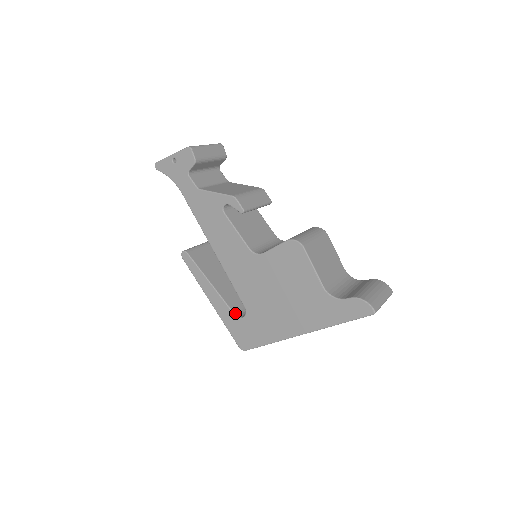
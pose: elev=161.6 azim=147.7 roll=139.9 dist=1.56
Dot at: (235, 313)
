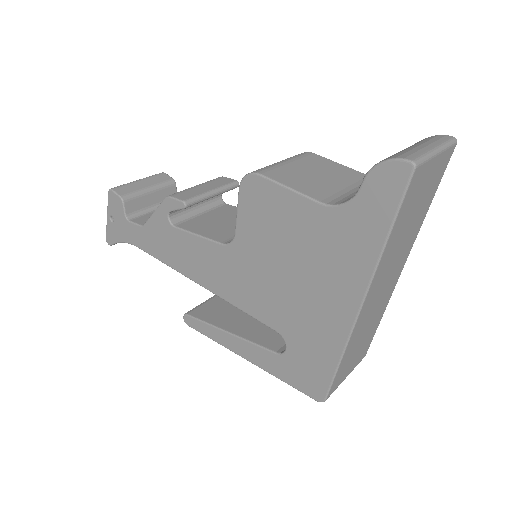
Dot at: (276, 351)
